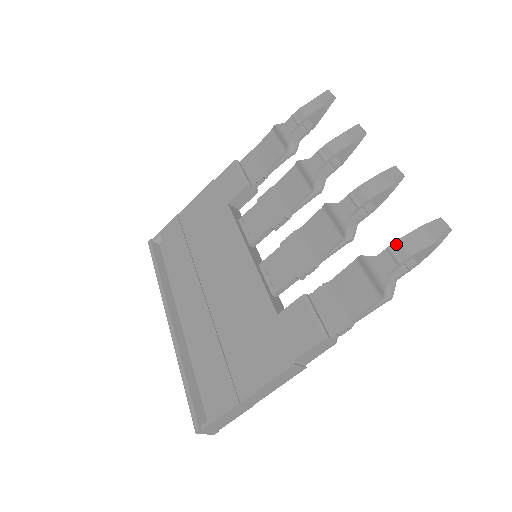
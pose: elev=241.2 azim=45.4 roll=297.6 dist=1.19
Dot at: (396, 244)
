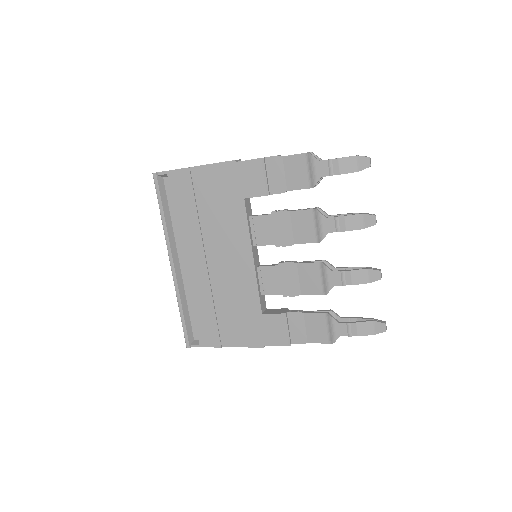
Dot at: (354, 325)
